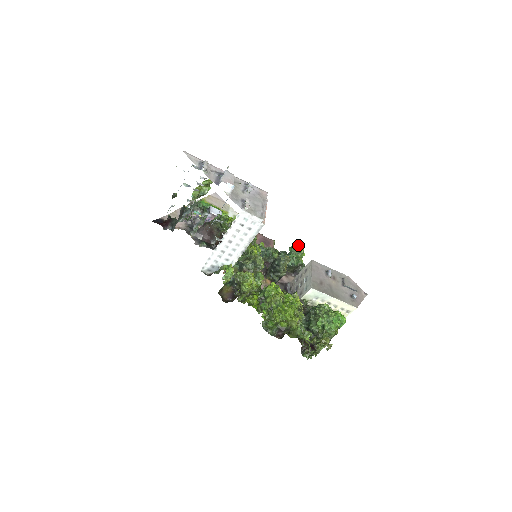
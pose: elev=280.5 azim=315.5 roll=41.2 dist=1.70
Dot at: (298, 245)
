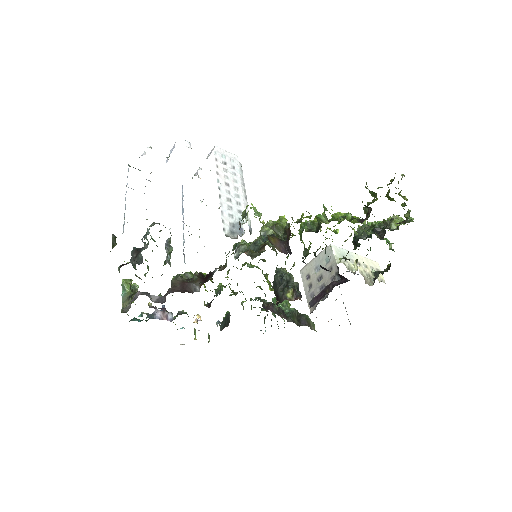
Dot at: occluded
